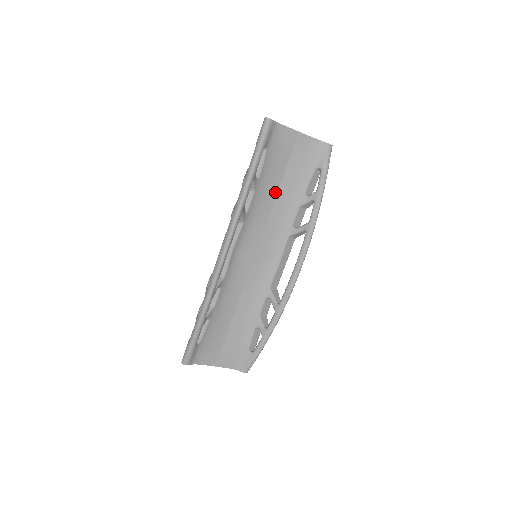
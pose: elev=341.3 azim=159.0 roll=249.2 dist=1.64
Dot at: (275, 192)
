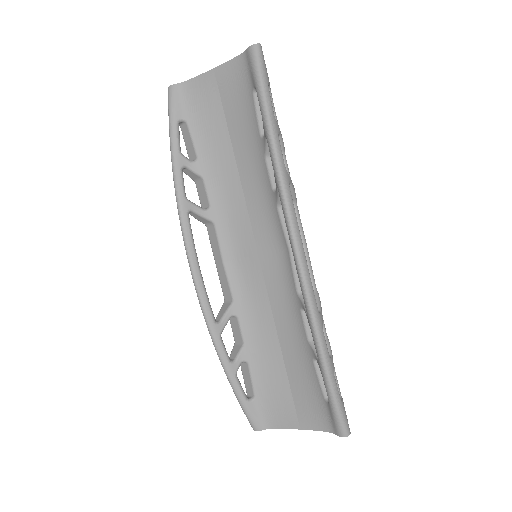
Dot at: (233, 161)
